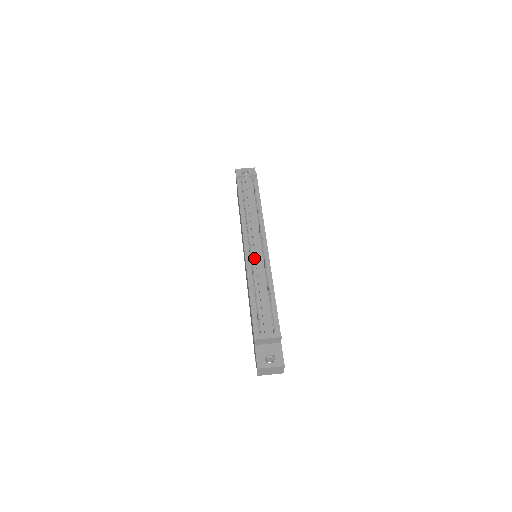
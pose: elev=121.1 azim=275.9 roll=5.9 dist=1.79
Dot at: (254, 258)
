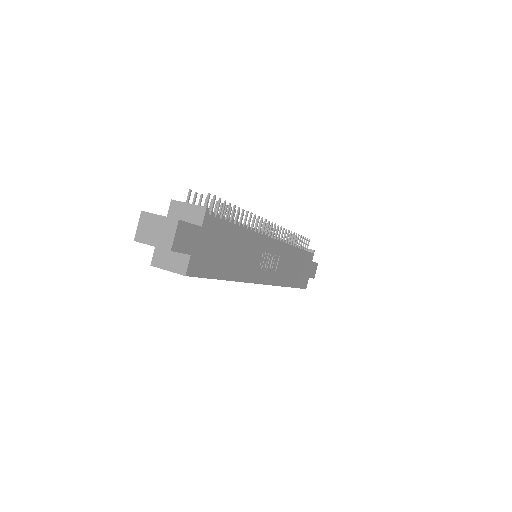
Dot at: occluded
